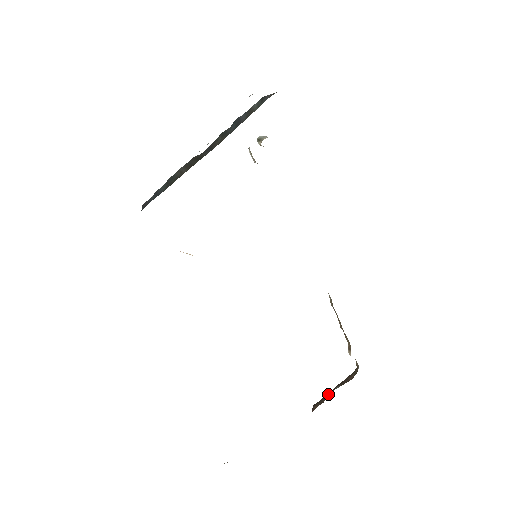
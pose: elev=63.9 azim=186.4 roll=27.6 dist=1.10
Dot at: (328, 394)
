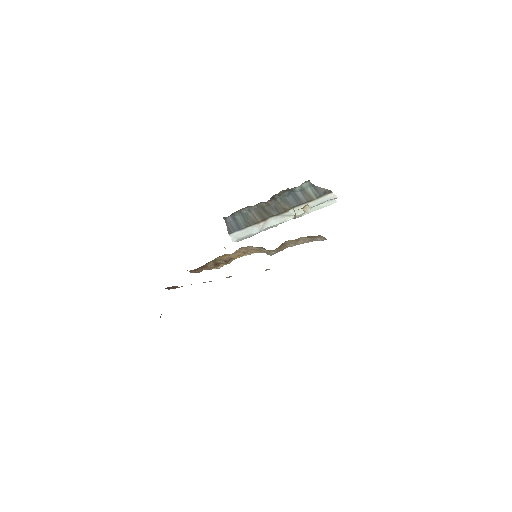
Dot at: occluded
